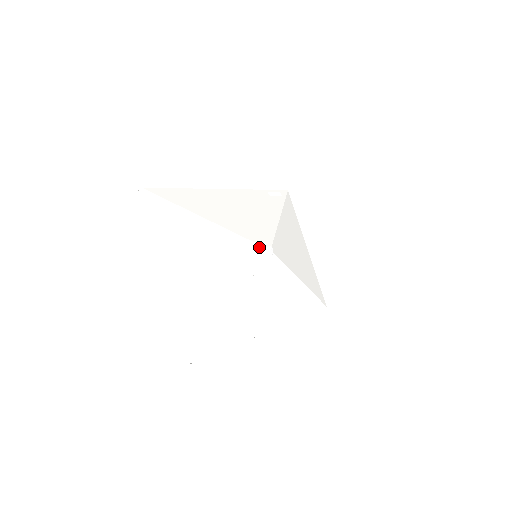
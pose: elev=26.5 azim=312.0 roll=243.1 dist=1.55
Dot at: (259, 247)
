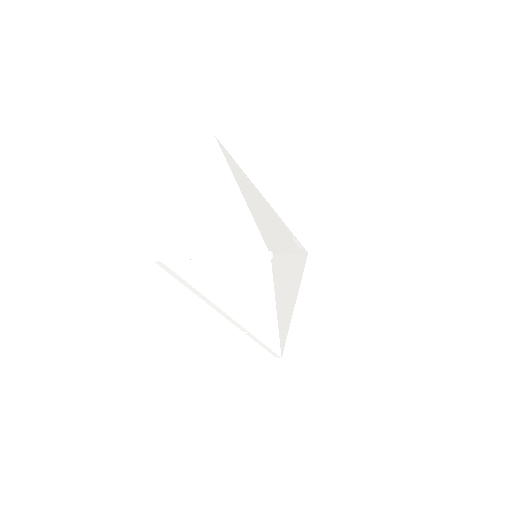
Dot at: (264, 245)
